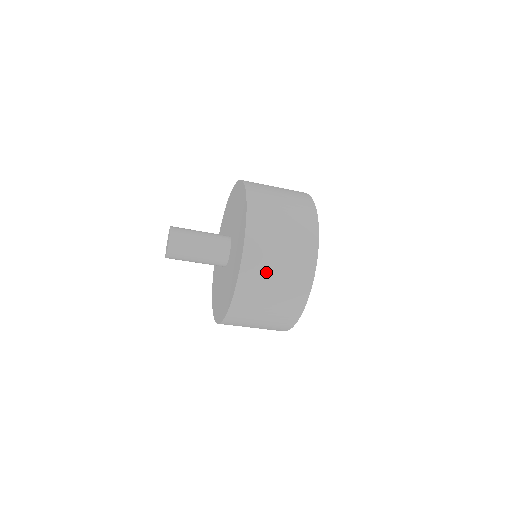
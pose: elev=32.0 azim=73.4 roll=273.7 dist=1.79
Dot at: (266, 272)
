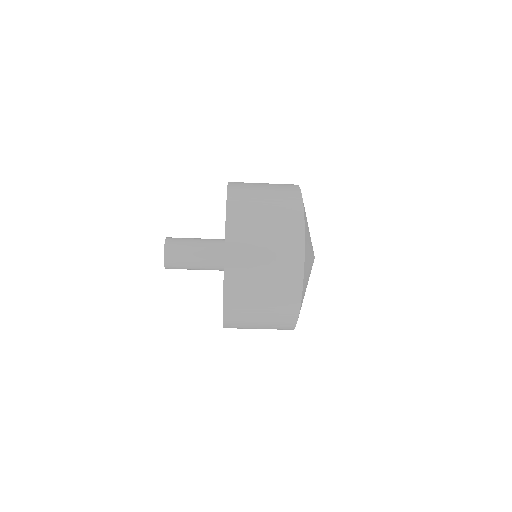
Dot at: (251, 274)
